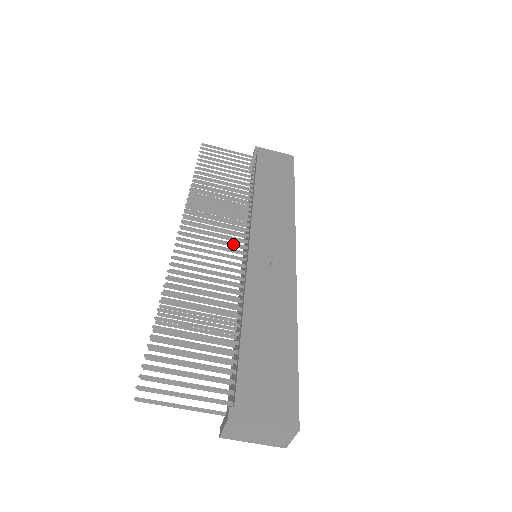
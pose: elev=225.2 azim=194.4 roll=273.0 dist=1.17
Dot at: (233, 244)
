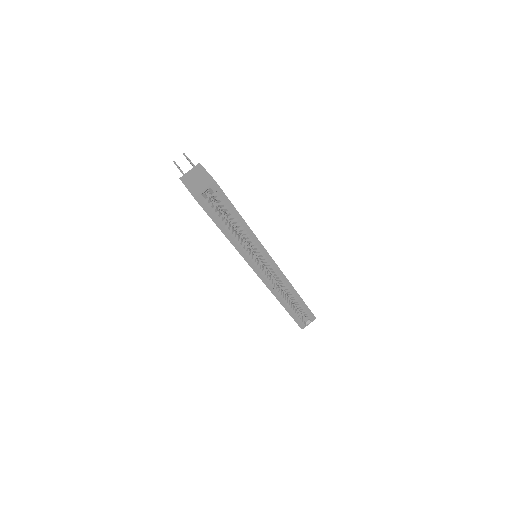
Dot at: occluded
